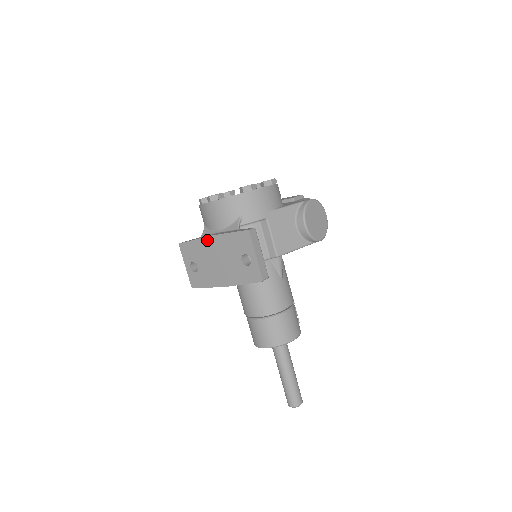
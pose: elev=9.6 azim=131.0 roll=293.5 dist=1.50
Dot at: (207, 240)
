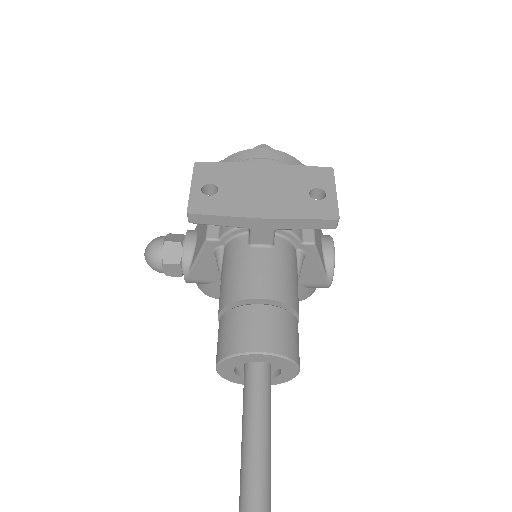
Dot at: (255, 166)
